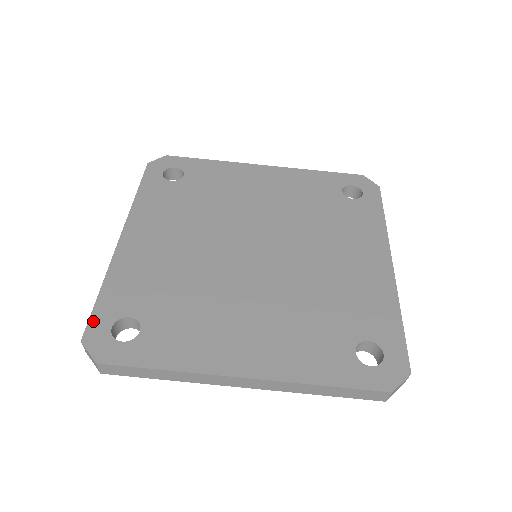
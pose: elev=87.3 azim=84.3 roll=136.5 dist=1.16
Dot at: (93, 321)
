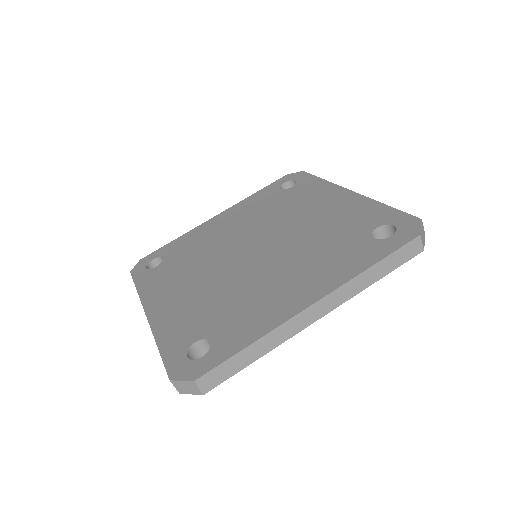
Dot at: (169, 364)
